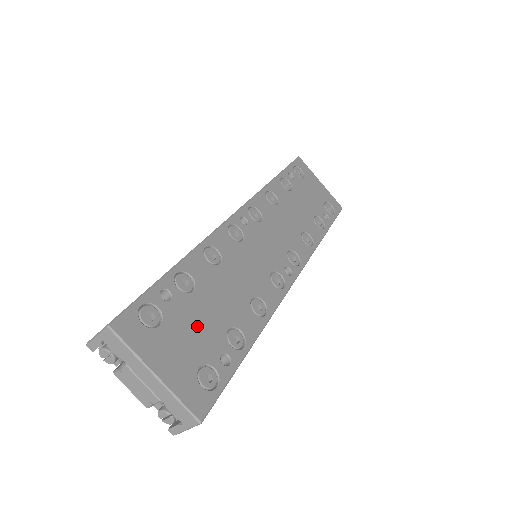
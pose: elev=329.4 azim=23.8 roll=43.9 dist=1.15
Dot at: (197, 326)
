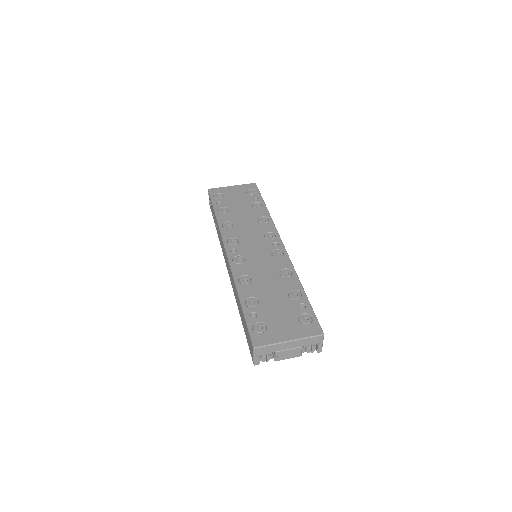
Dot at: (277, 310)
